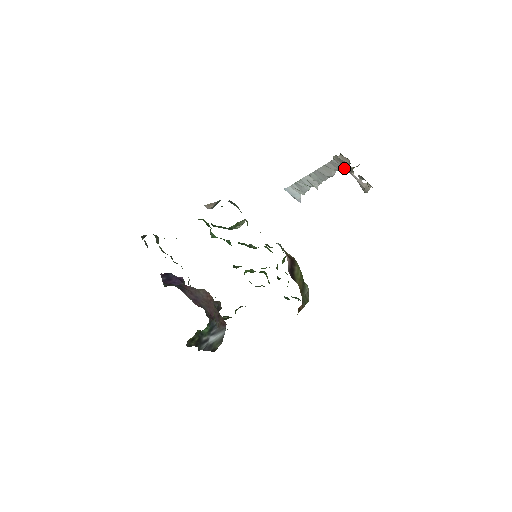
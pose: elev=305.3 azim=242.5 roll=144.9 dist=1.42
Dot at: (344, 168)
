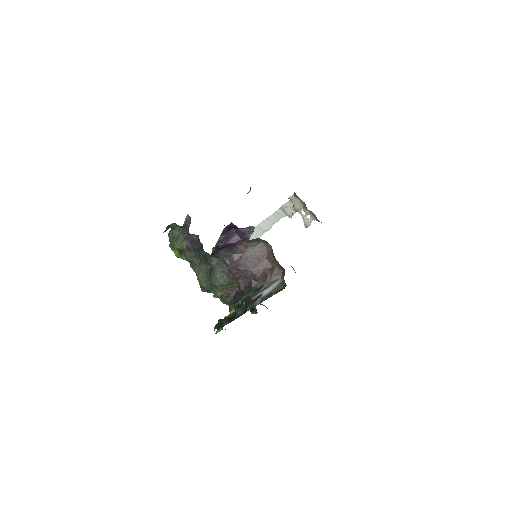
Dot at: (295, 207)
